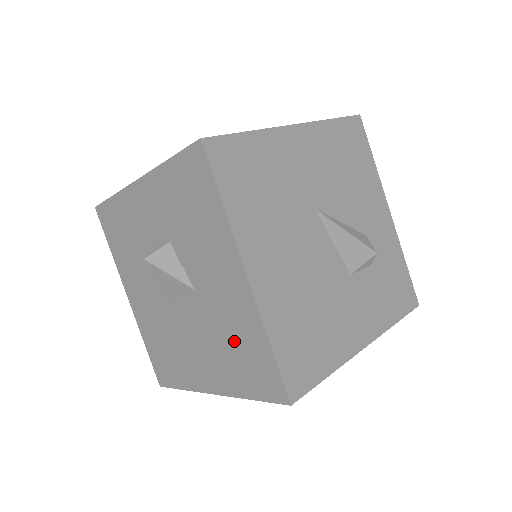
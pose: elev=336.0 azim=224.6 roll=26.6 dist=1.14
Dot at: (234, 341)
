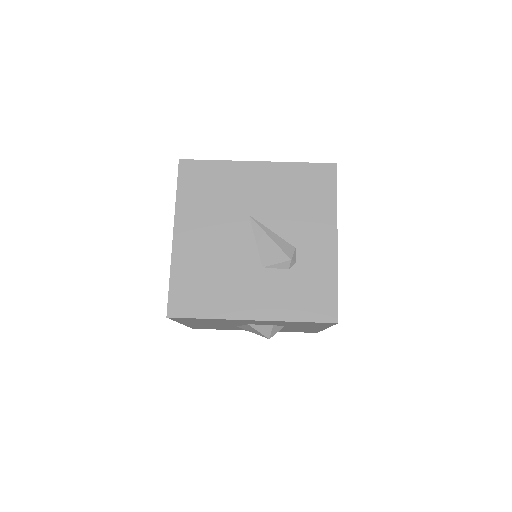
Dot at: occluded
